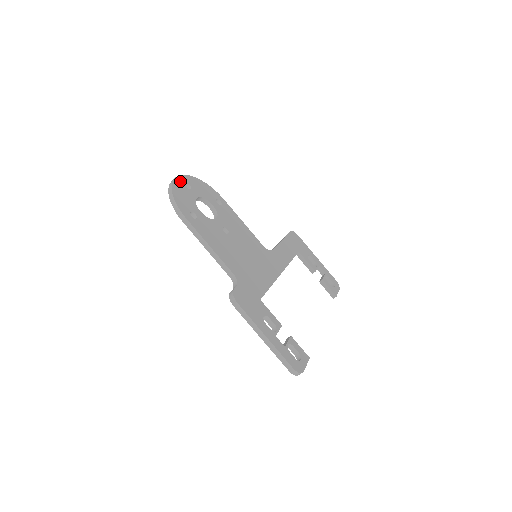
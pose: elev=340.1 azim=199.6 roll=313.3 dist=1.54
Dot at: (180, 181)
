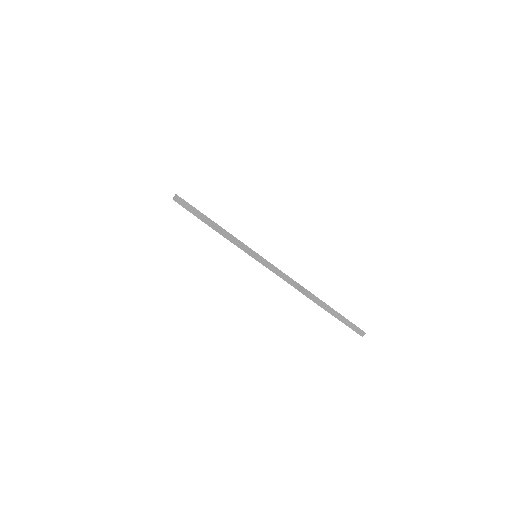
Dot at: occluded
